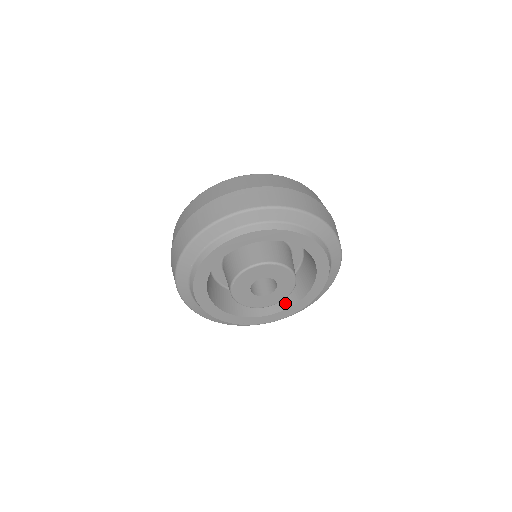
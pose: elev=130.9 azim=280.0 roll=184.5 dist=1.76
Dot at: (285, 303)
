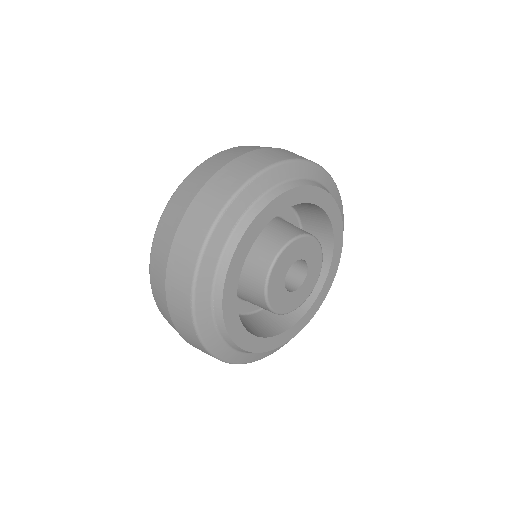
Dot at: (282, 324)
